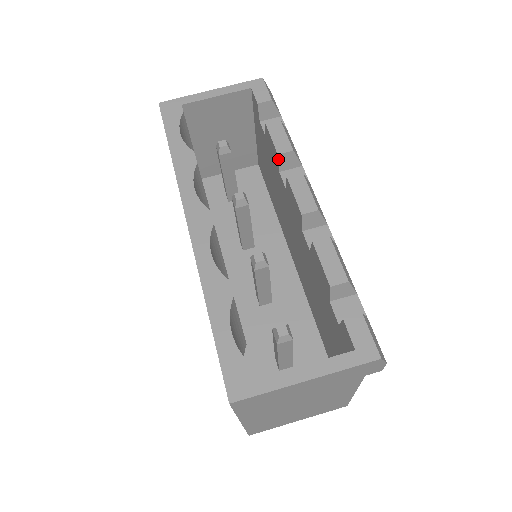
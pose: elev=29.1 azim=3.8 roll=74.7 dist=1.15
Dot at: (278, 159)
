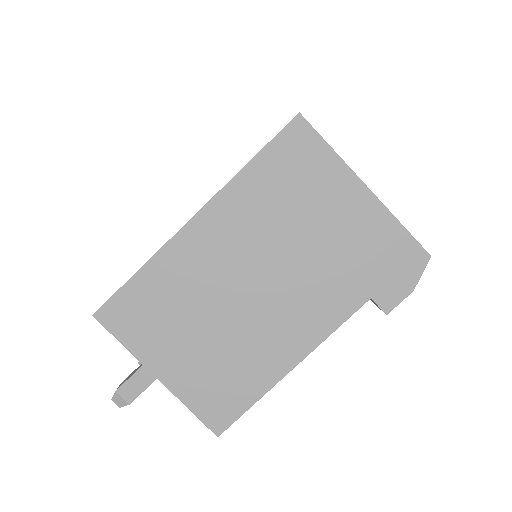
Dot at: occluded
